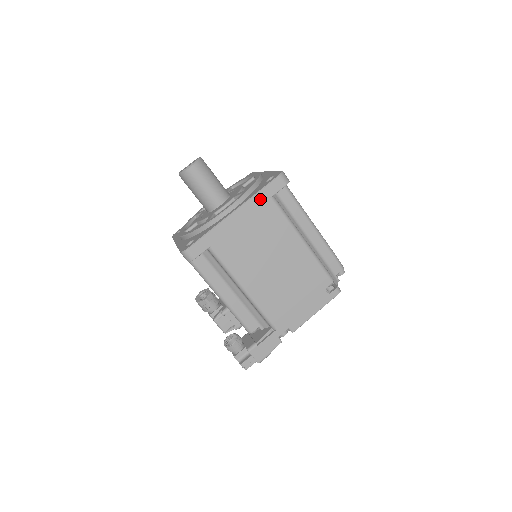
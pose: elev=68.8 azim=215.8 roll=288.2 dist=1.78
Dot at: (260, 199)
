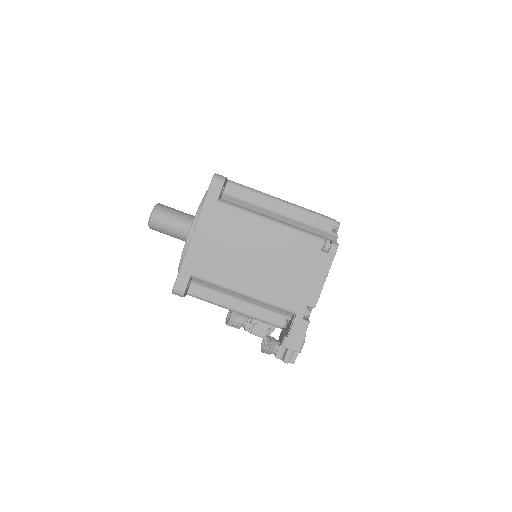
Dot at: (208, 209)
